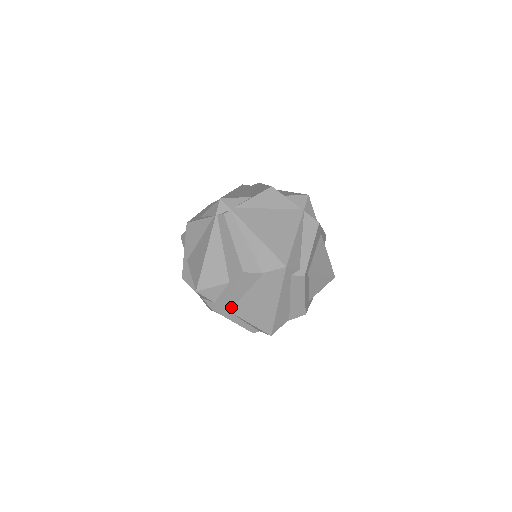
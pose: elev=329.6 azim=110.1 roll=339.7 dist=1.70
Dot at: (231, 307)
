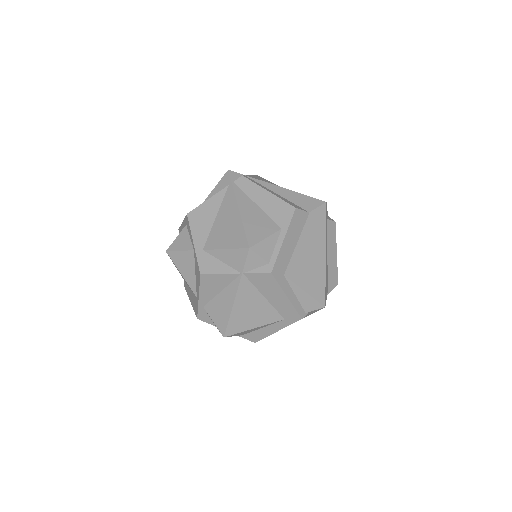
Dot at: (285, 267)
